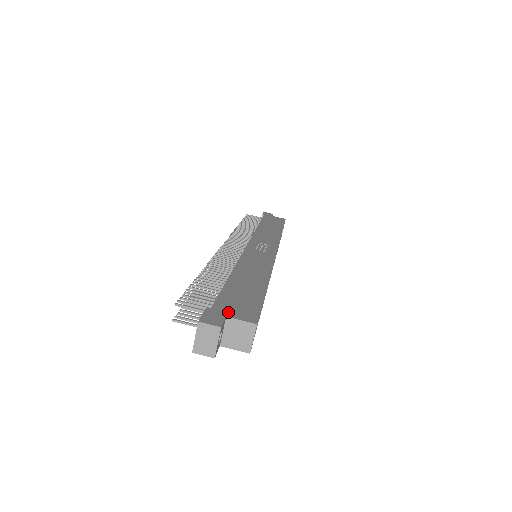
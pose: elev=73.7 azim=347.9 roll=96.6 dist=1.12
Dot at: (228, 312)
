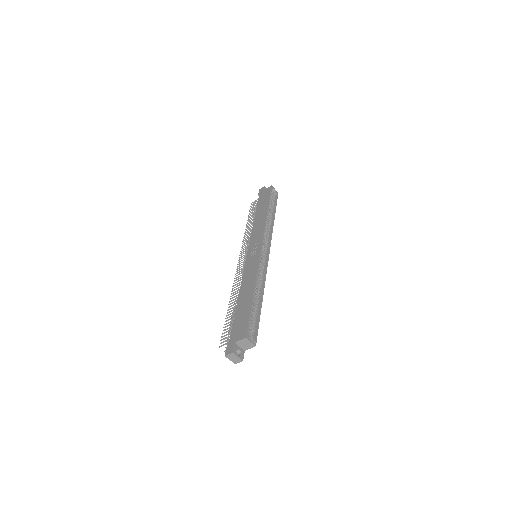
Dot at: (235, 338)
